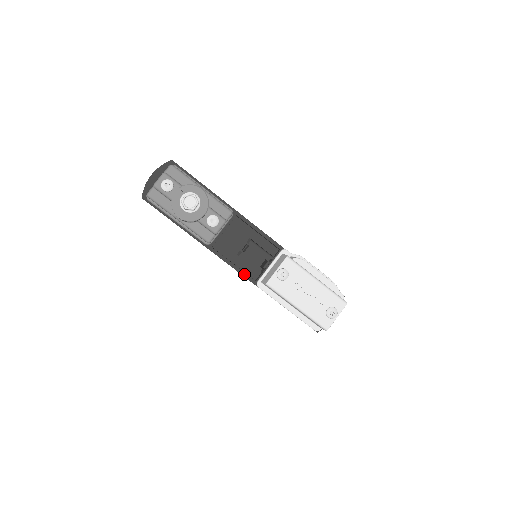
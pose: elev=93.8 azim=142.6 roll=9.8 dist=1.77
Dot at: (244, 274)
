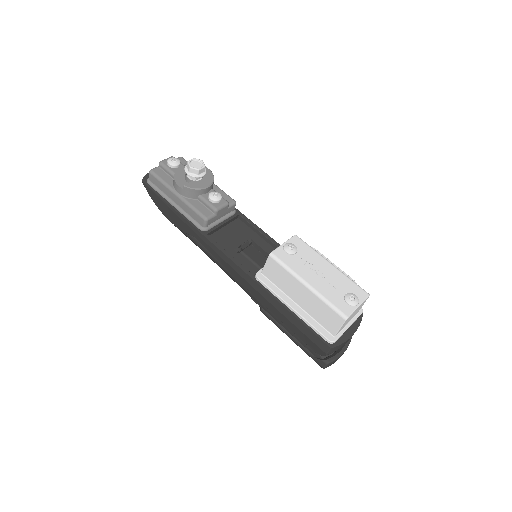
Dot at: (241, 266)
